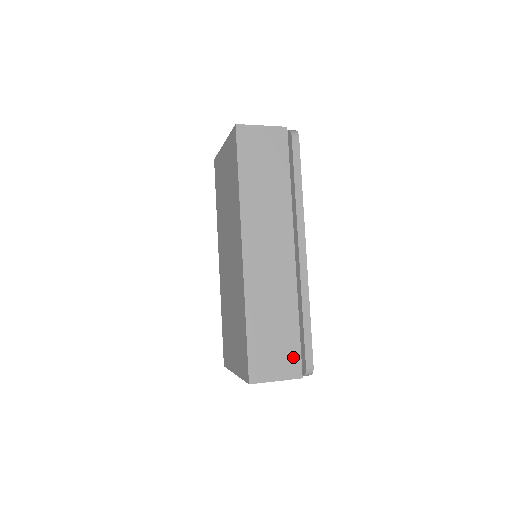
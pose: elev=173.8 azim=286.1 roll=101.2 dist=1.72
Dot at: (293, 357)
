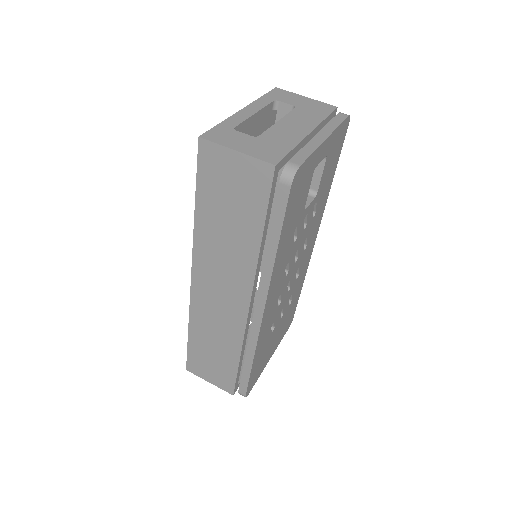
Dot at: (228, 379)
